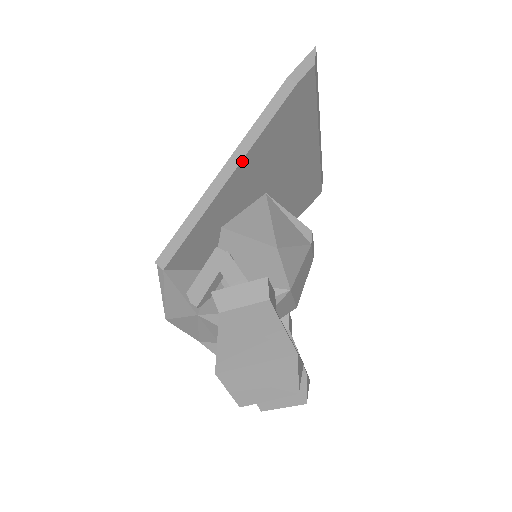
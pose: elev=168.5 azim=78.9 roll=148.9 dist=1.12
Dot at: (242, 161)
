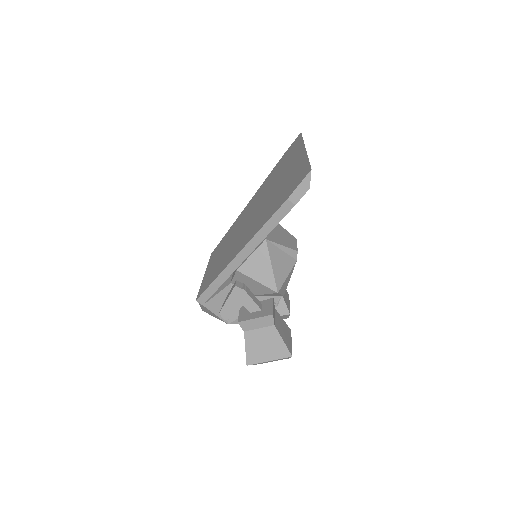
Dot at: (253, 250)
